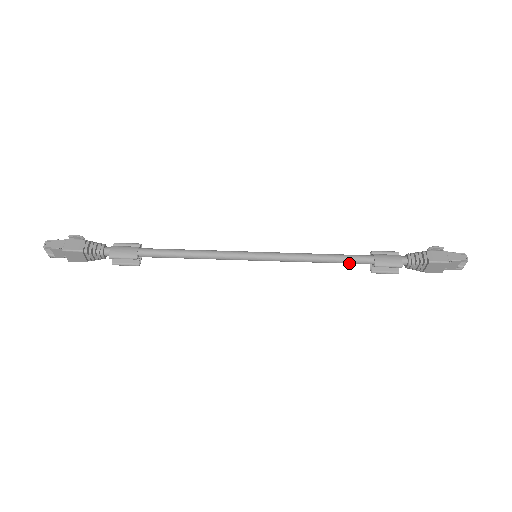
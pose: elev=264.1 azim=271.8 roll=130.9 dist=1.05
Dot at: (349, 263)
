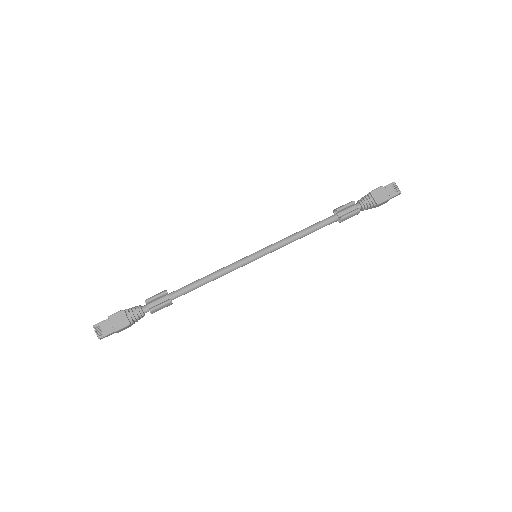
Dot at: (322, 225)
